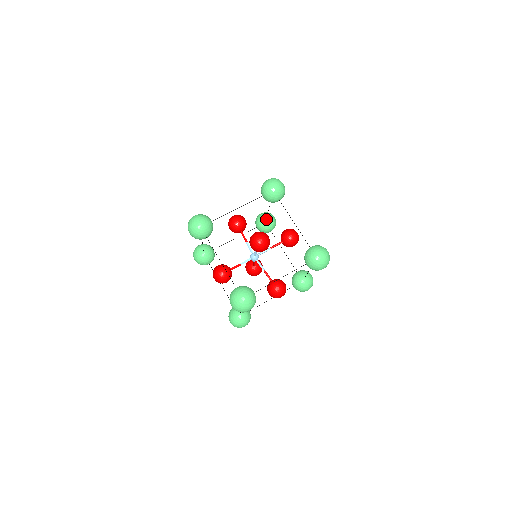
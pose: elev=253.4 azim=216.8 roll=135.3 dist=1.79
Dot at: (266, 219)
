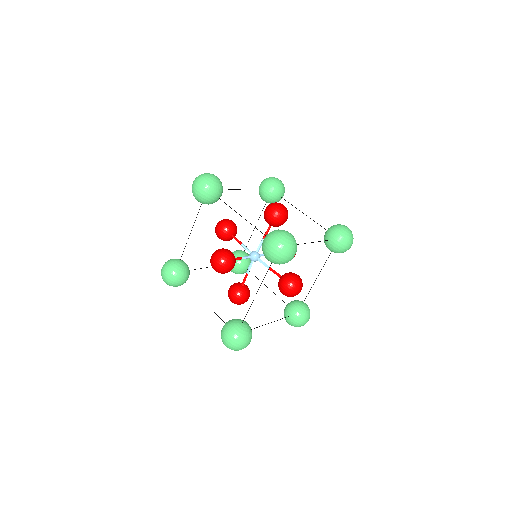
Dot at: (243, 252)
